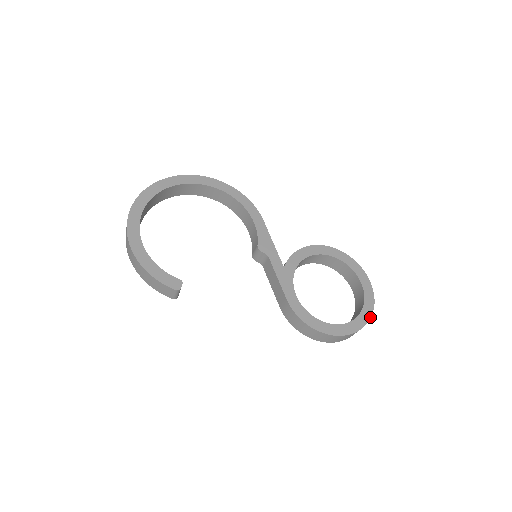
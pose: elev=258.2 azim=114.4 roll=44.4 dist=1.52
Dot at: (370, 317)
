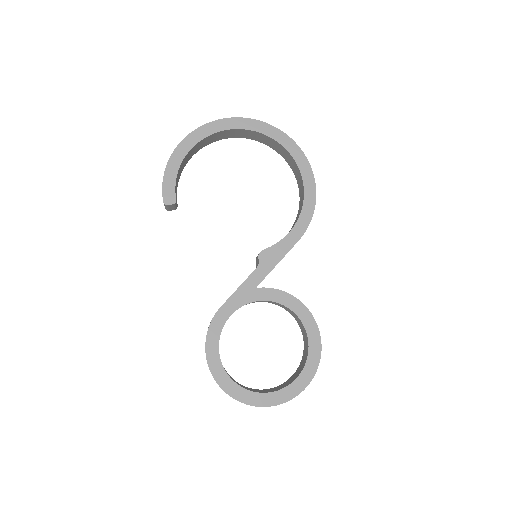
Dot at: (259, 405)
